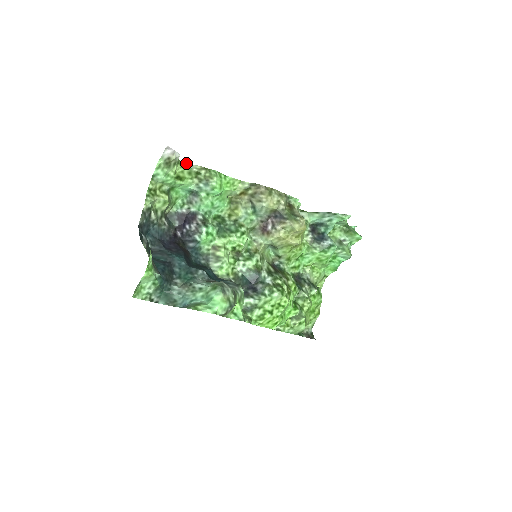
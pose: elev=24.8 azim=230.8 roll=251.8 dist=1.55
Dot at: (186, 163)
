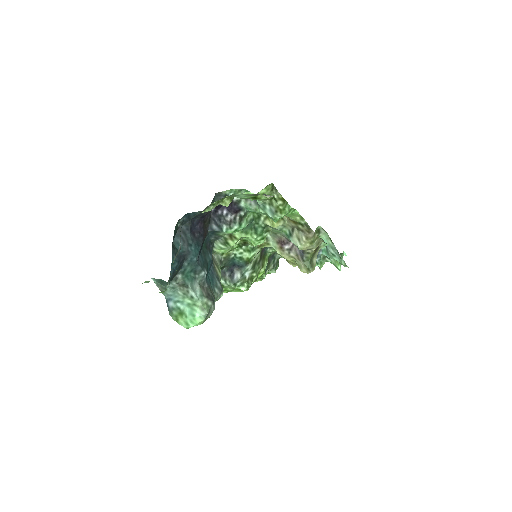
Dot at: occluded
